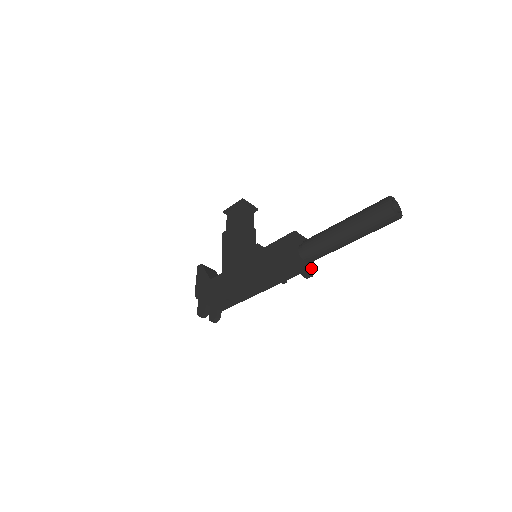
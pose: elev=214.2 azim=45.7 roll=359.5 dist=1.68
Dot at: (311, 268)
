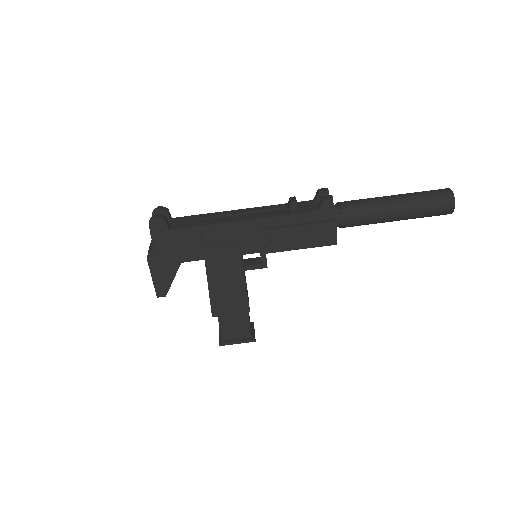
Dot at: (333, 207)
